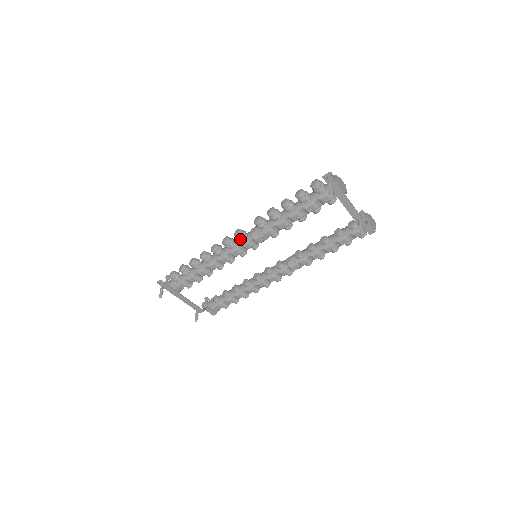
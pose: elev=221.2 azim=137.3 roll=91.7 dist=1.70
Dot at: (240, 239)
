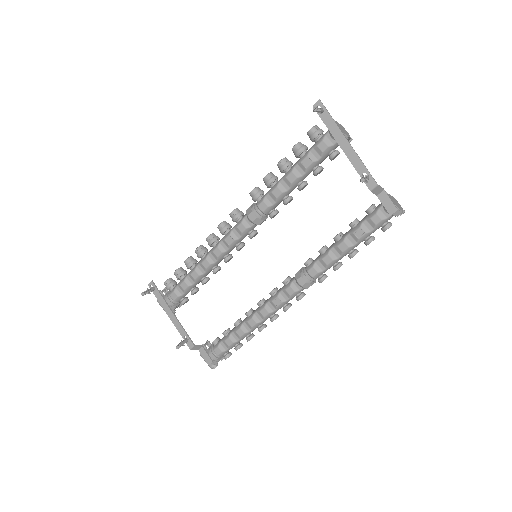
Dot at: (234, 217)
